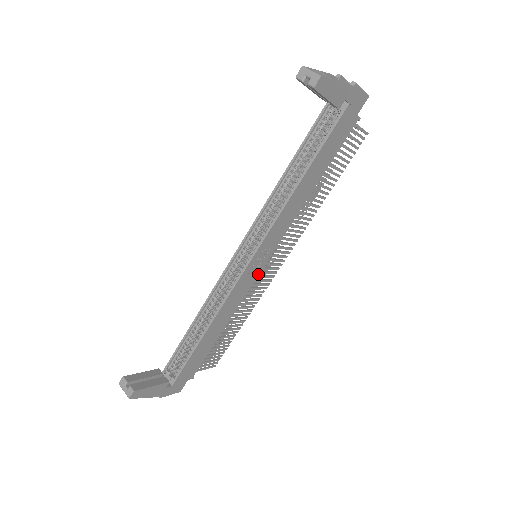
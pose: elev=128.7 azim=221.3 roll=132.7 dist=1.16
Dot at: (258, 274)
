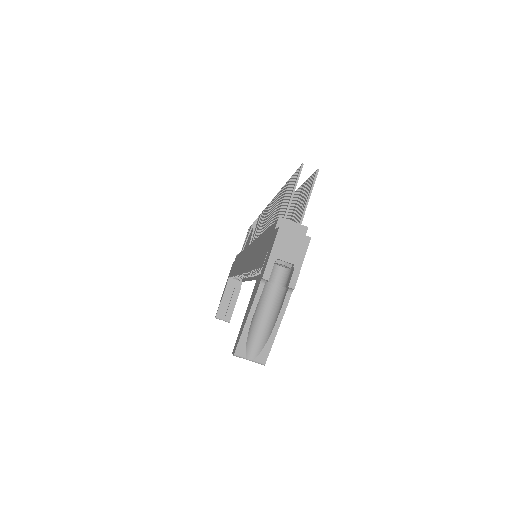
Dot at: occluded
